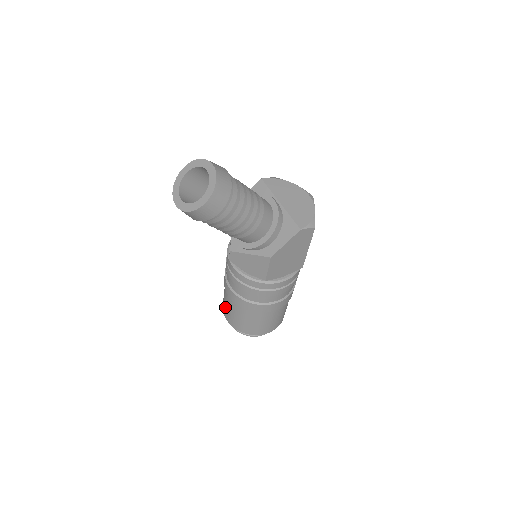
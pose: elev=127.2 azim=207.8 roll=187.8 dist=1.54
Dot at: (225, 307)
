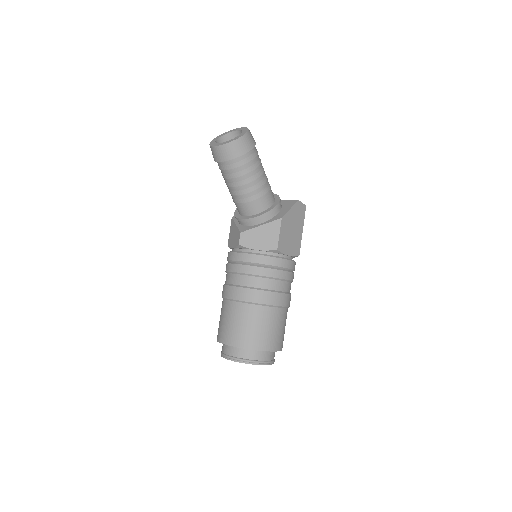
Dot at: (226, 328)
